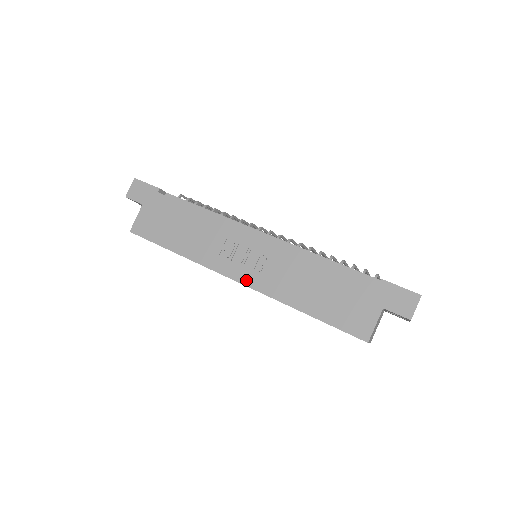
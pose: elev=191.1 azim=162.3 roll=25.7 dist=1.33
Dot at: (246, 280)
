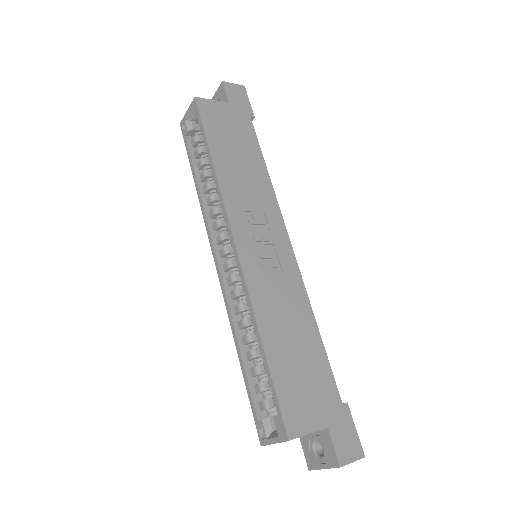
Dot at: (245, 256)
